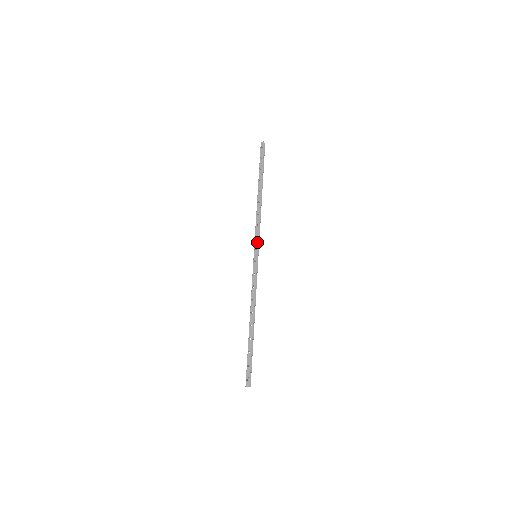
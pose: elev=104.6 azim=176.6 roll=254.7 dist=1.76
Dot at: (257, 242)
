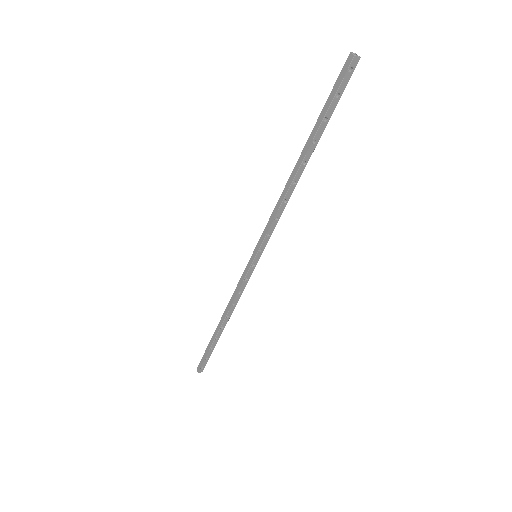
Dot at: (267, 242)
